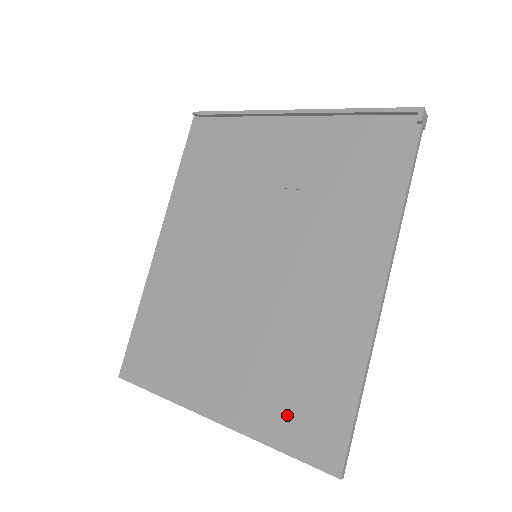
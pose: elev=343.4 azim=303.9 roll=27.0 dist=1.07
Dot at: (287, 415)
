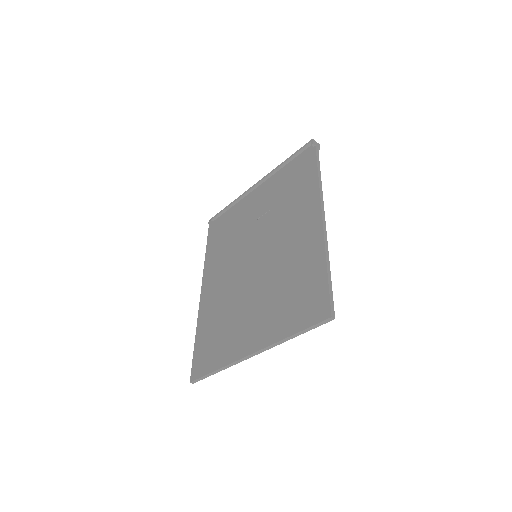
Dot at: (293, 312)
